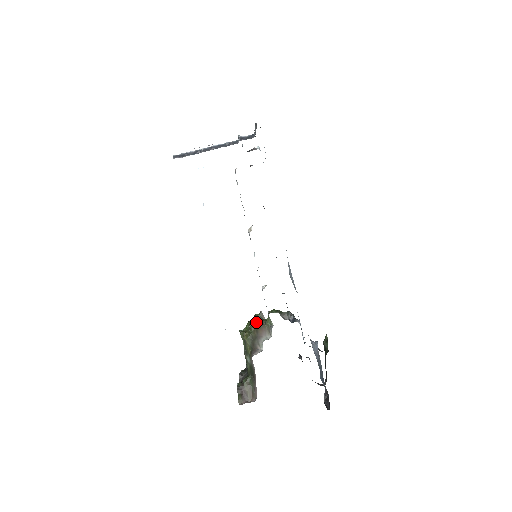
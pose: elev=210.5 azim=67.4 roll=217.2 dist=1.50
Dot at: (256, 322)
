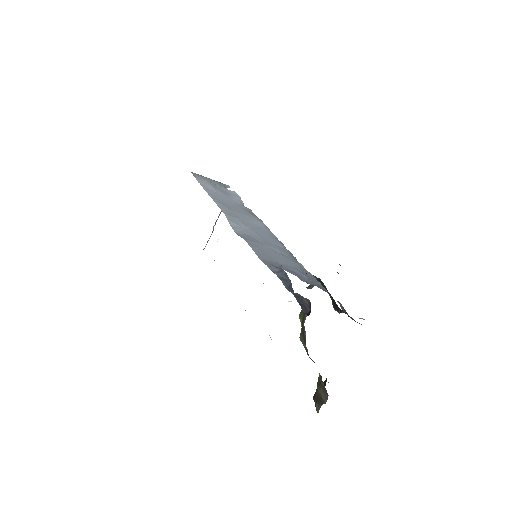
Dot at: (301, 316)
